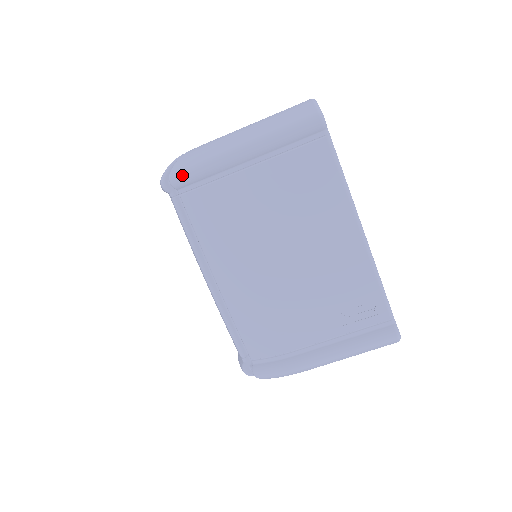
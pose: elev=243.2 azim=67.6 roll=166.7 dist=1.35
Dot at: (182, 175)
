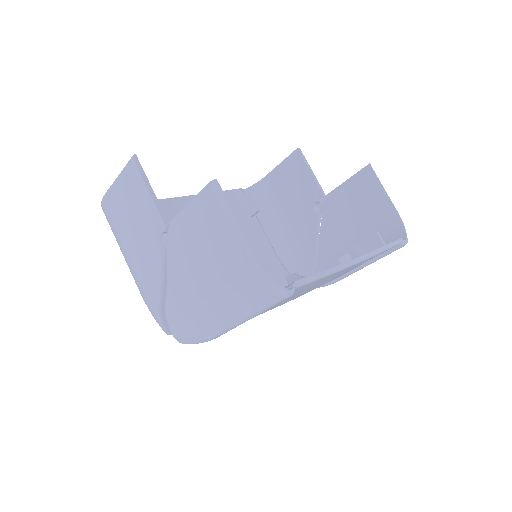
Dot at: occluded
